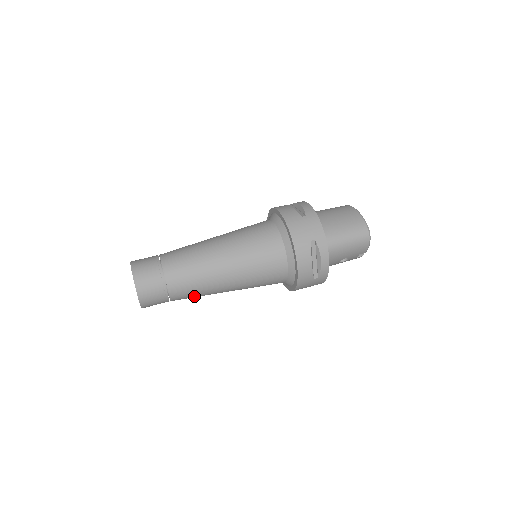
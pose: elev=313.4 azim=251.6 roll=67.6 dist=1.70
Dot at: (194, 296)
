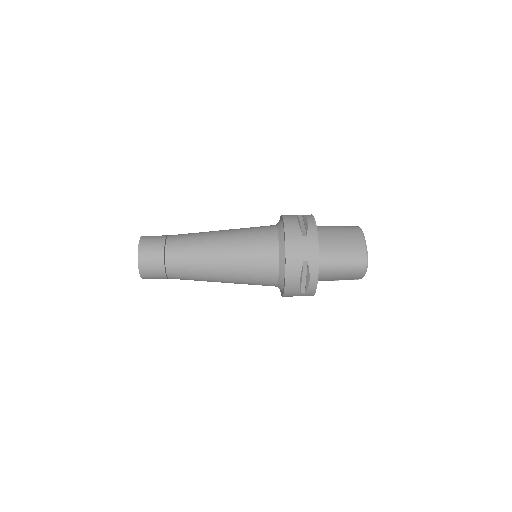
Dot at: occluded
